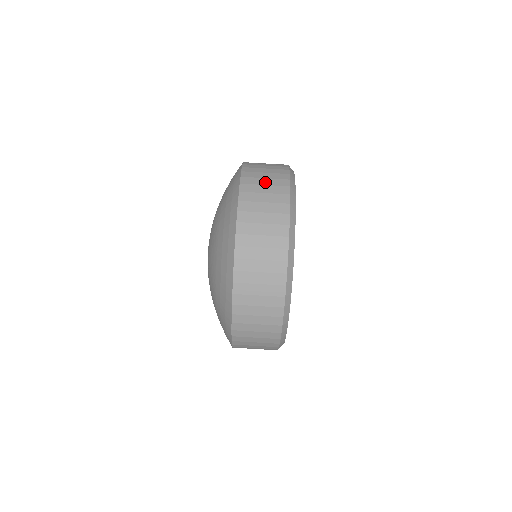
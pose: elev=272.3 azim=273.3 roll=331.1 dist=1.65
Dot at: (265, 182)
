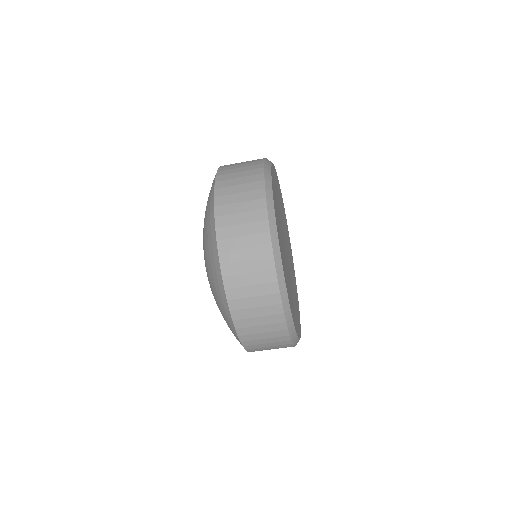
Dot at: (240, 170)
